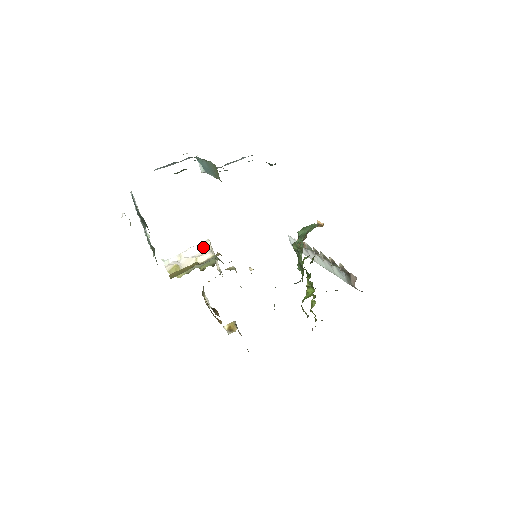
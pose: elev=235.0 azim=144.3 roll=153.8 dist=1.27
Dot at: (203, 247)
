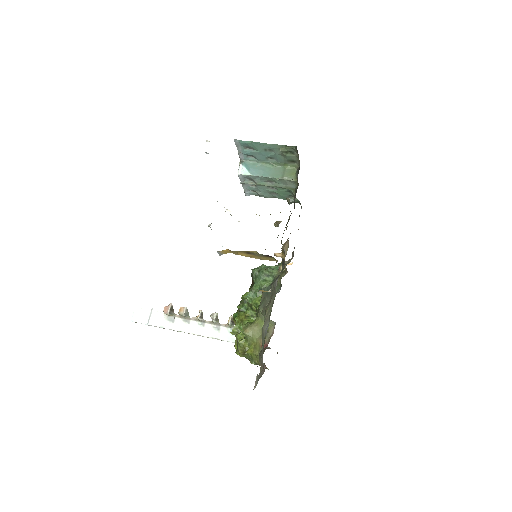
Dot at: occluded
